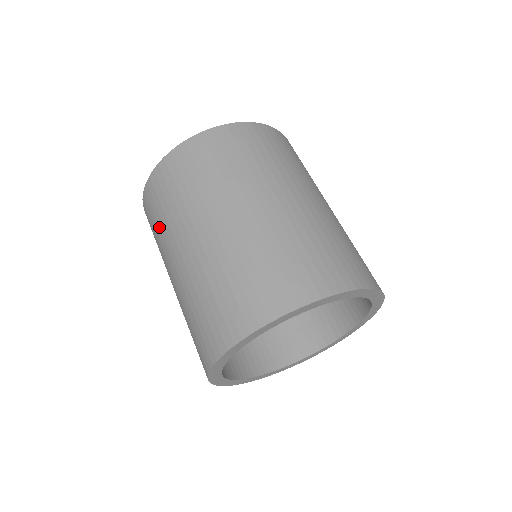
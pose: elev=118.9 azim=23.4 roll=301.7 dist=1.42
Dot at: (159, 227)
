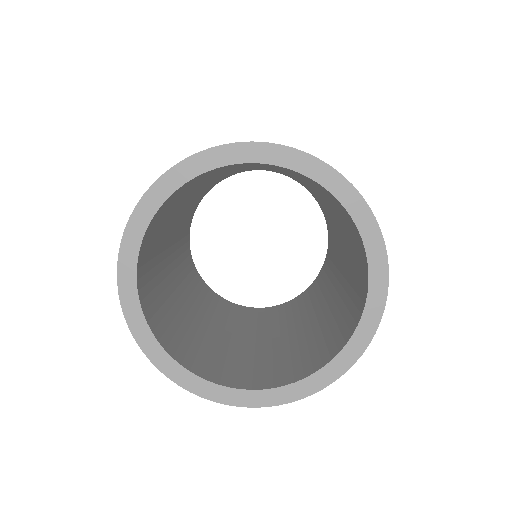
Dot at: occluded
